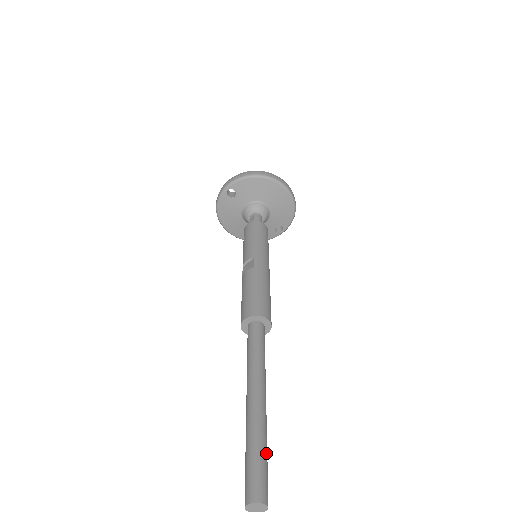
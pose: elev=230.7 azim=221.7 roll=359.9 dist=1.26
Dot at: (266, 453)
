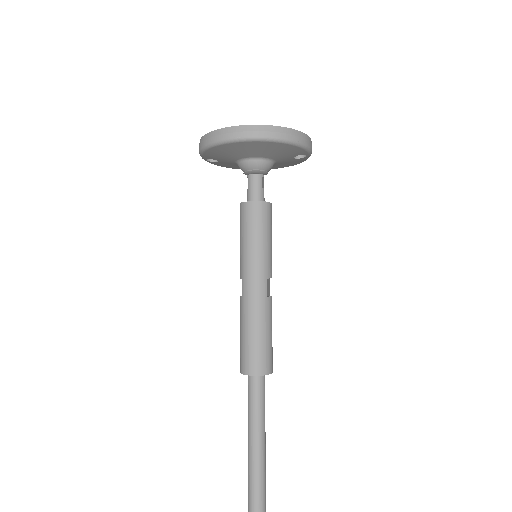
Dot at: out of frame
